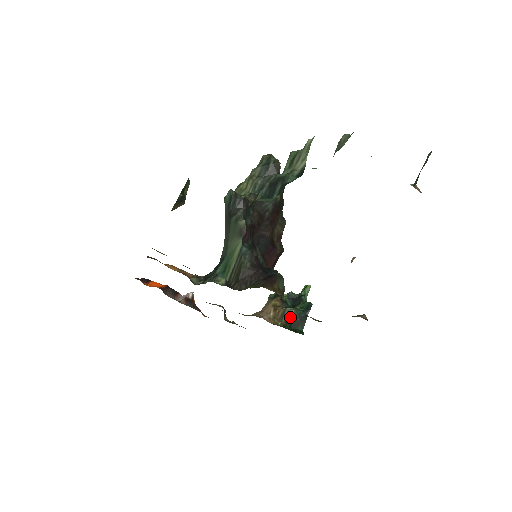
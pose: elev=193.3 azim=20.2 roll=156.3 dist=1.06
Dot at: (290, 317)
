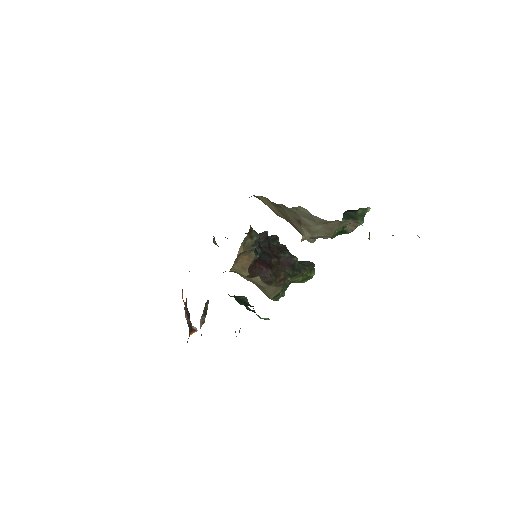
Dot at: (240, 297)
